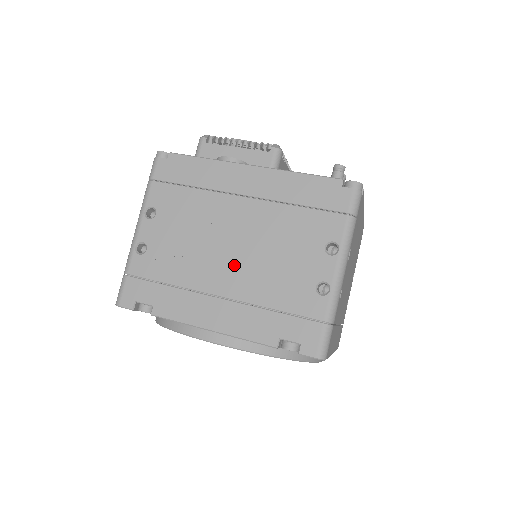
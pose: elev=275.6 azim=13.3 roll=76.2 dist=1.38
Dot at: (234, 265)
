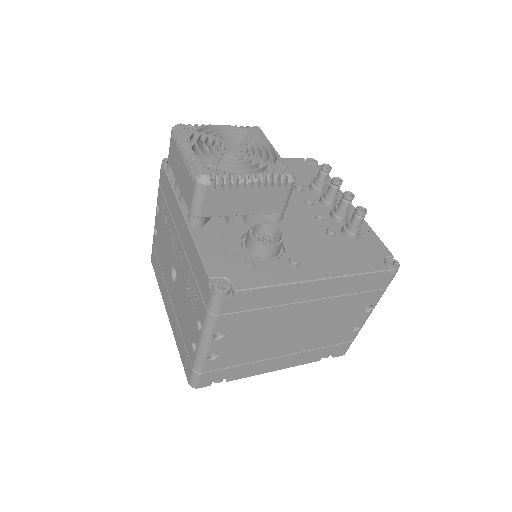
Dot at: (296, 339)
